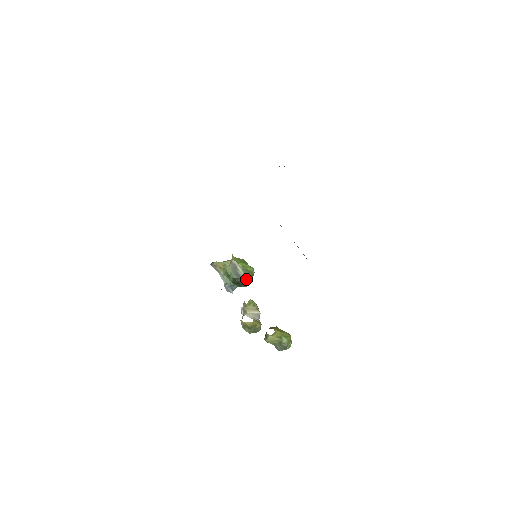
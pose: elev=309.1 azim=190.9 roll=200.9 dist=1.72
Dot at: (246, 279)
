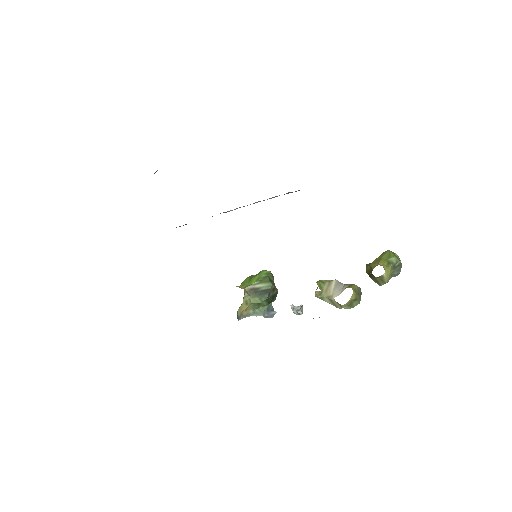
Dot at: (274, 285)
